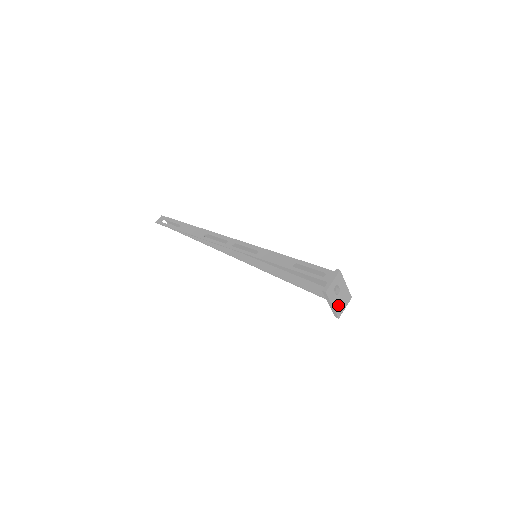
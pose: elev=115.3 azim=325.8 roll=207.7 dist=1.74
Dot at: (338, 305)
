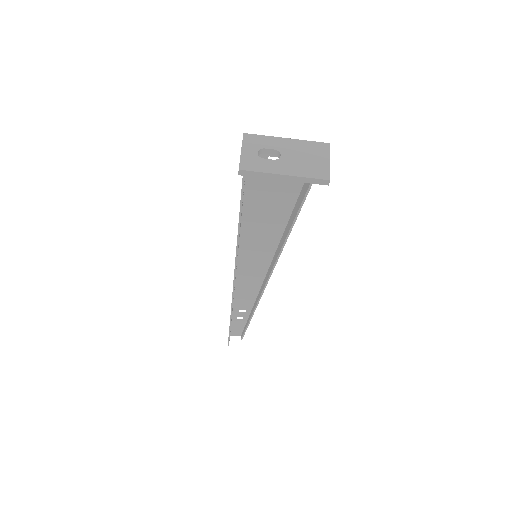
Dot at: (302, 168)
